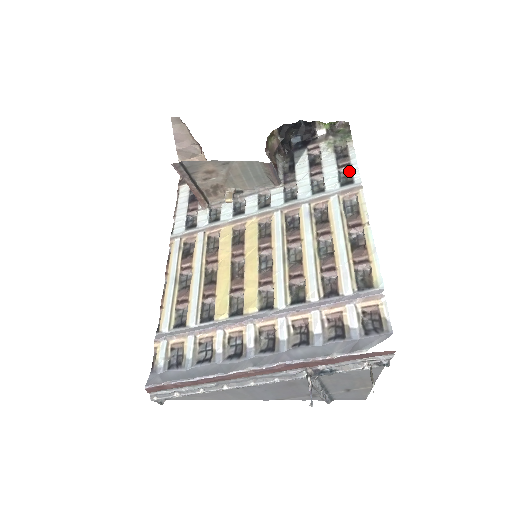
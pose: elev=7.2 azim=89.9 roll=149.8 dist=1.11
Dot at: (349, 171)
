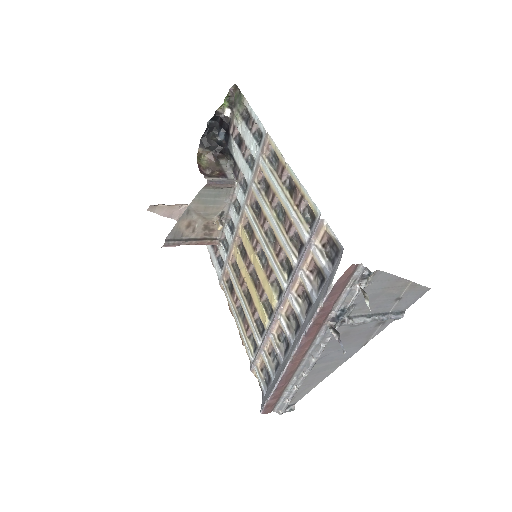
Dot at: (258, 126)
